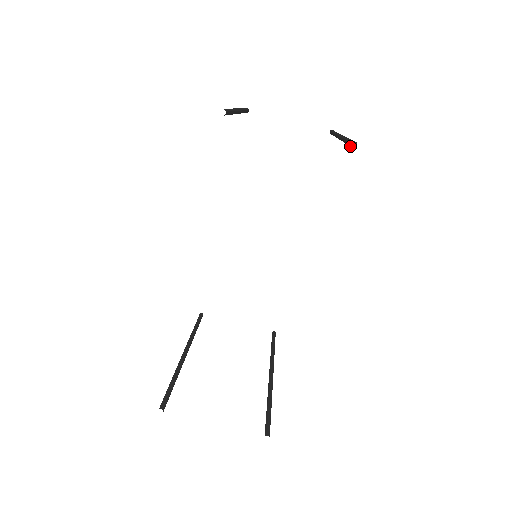
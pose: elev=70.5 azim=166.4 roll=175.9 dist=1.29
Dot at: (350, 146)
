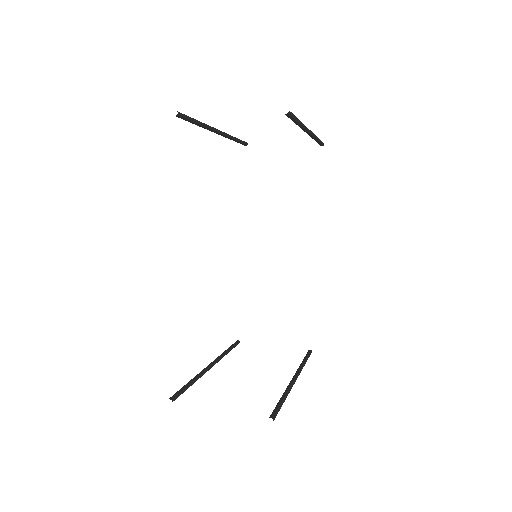
Dot at: occluded
